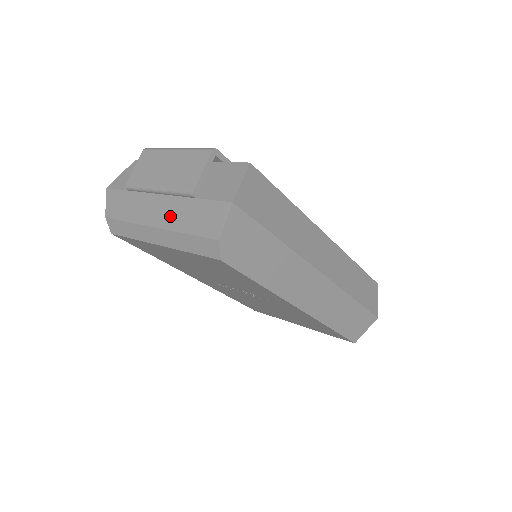
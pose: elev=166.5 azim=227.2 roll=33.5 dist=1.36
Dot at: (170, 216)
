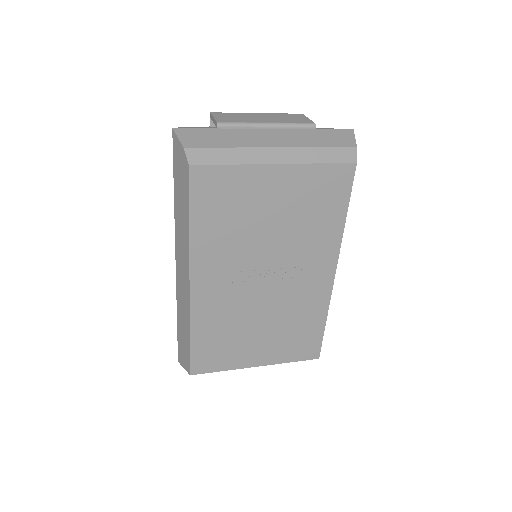
Dot at: (292, 139)
